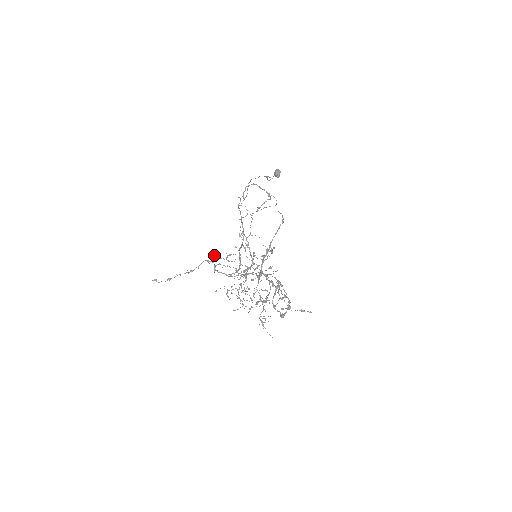
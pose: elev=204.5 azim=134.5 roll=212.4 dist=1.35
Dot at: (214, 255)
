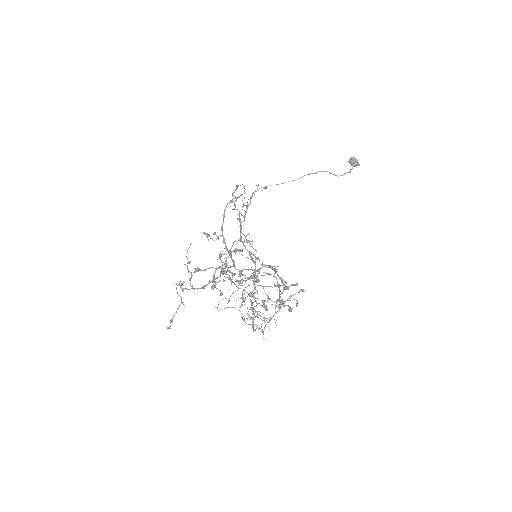
Dot at: occluded
